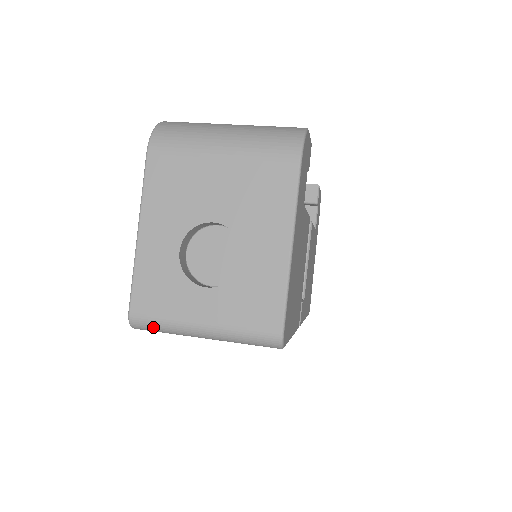
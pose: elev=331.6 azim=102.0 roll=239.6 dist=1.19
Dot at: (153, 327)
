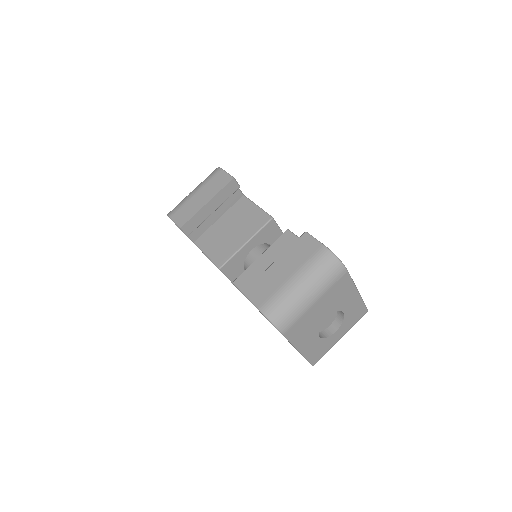
Dot at: occluded
